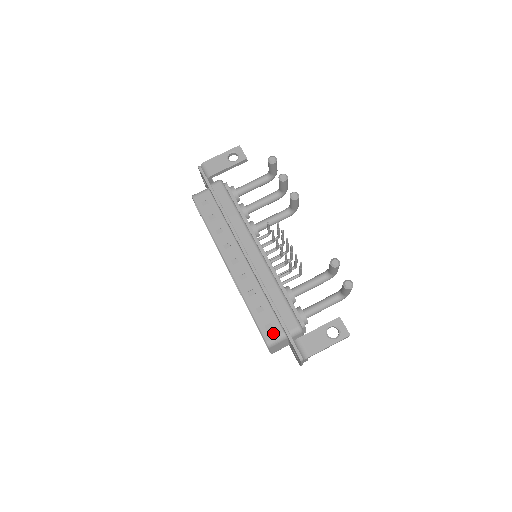
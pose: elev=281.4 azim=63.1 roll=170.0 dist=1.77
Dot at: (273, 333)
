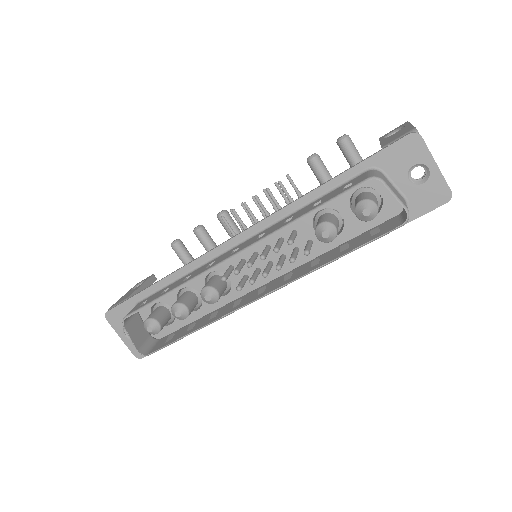
Dot at: (360, 178)
